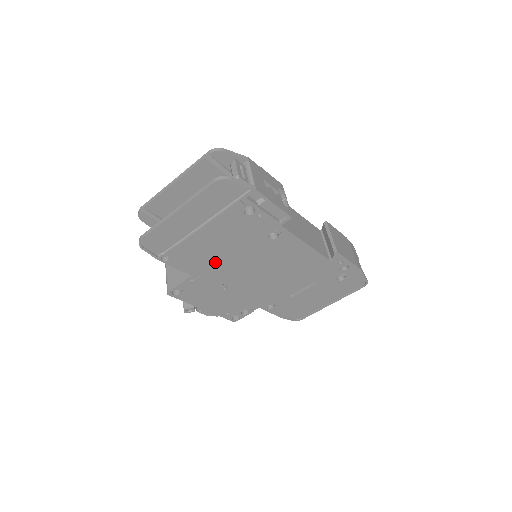
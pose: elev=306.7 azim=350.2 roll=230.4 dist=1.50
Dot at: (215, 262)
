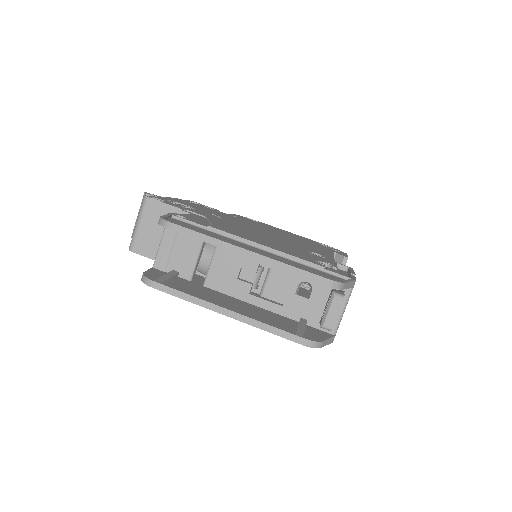
Dot at: occluded
